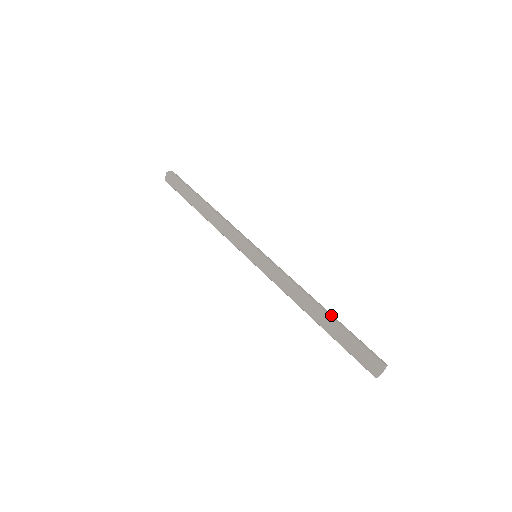
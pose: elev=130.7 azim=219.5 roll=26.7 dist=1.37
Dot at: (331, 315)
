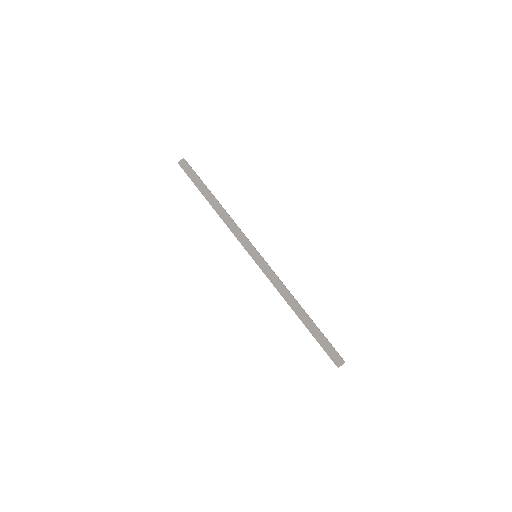
Dot at: (307, 320)
